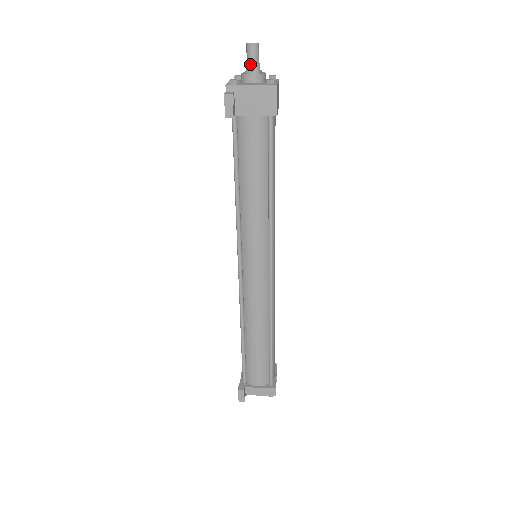
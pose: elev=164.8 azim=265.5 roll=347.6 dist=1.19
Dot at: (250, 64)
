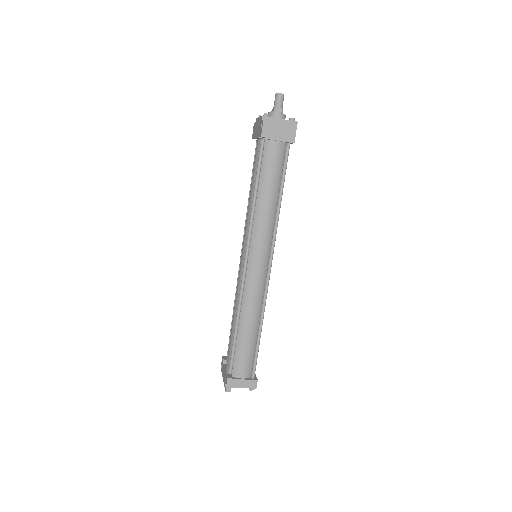
Dot at: (277, 107)
